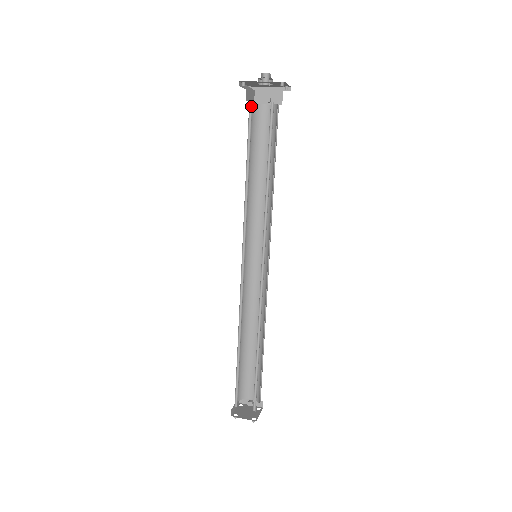
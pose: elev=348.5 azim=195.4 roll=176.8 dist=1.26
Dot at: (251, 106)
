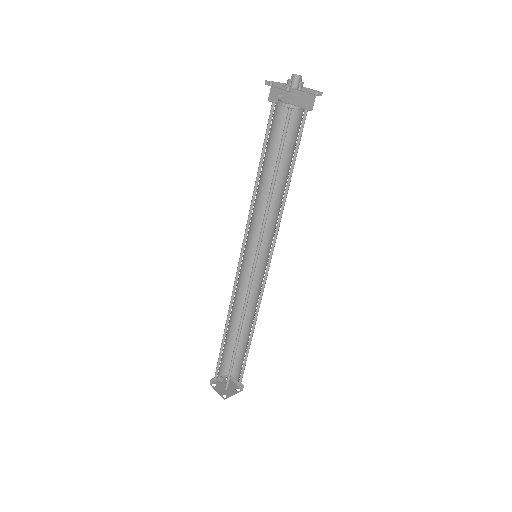
Dot at: (288, 113)
